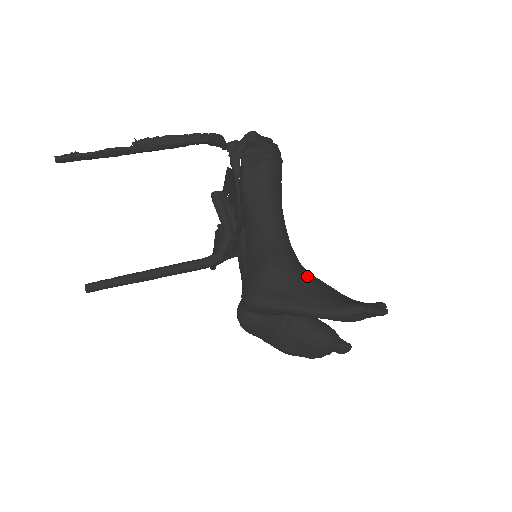
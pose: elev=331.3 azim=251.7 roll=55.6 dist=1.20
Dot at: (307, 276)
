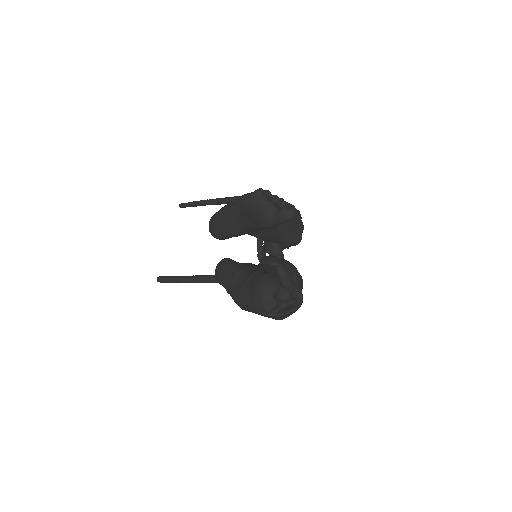
Dot at: occluded
